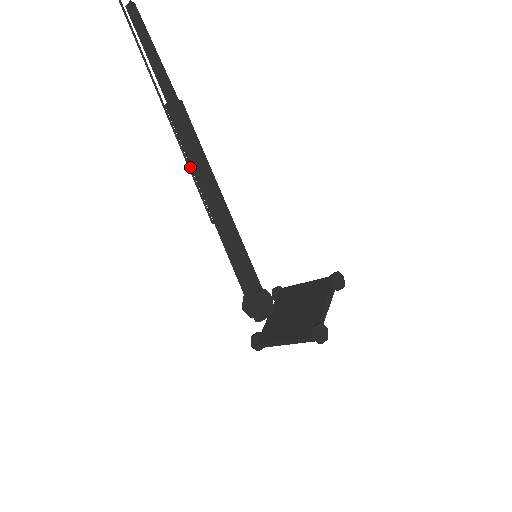
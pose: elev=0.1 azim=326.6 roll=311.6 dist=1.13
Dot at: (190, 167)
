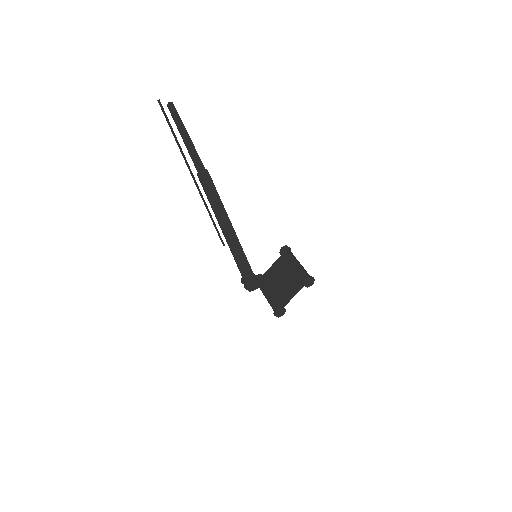
Dot at: (211, 216)
